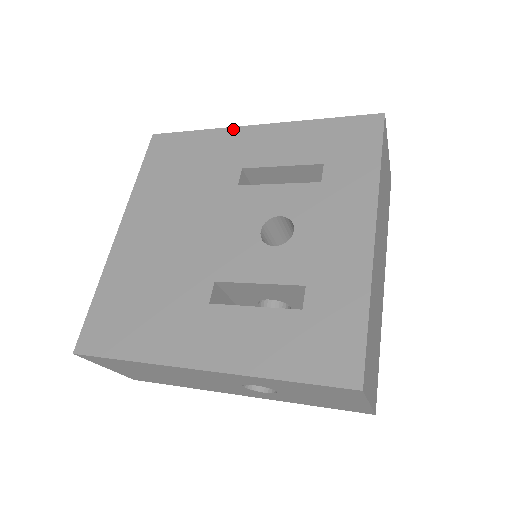
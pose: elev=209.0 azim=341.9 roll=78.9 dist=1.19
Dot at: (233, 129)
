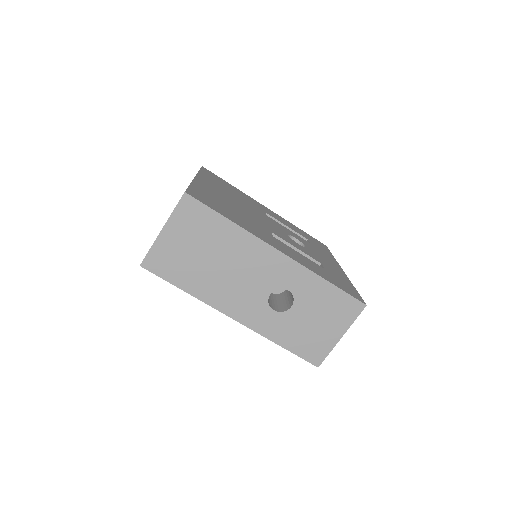
Dot at: occluded
